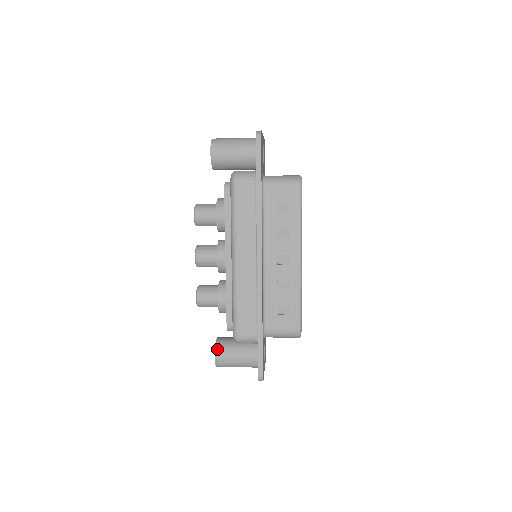
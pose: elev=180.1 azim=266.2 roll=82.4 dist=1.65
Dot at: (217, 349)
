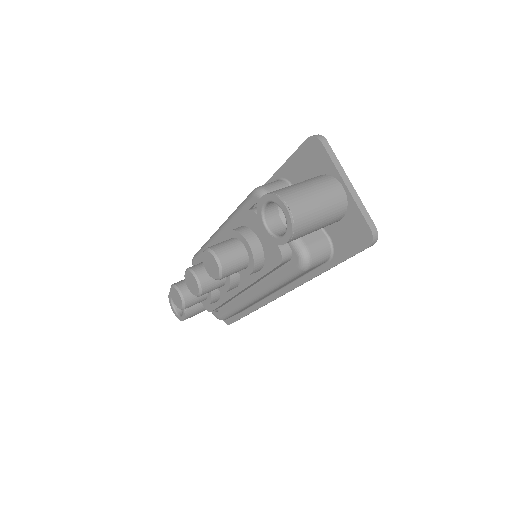
Dot at: (187, 316)
